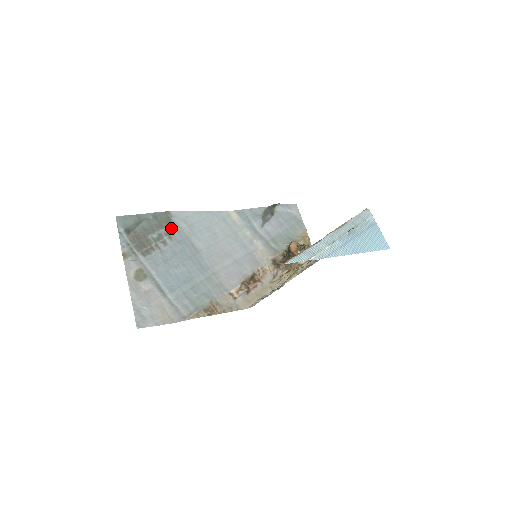
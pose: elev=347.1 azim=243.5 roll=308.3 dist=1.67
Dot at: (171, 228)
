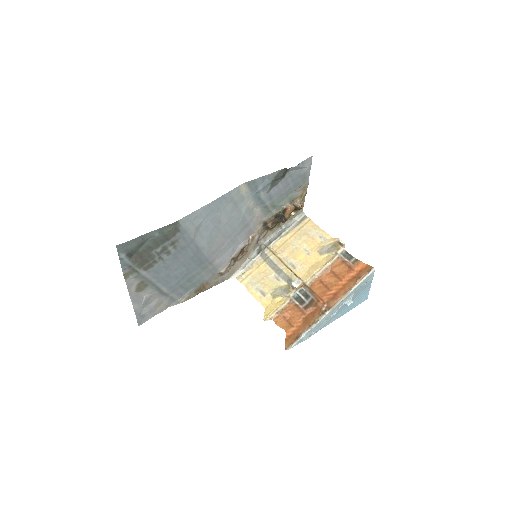
Dot at: (177, 237)
